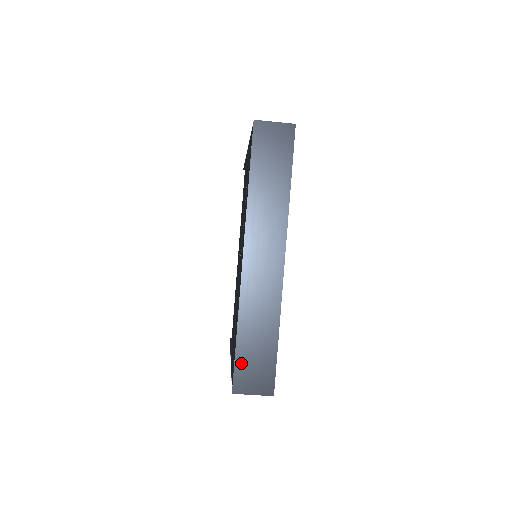
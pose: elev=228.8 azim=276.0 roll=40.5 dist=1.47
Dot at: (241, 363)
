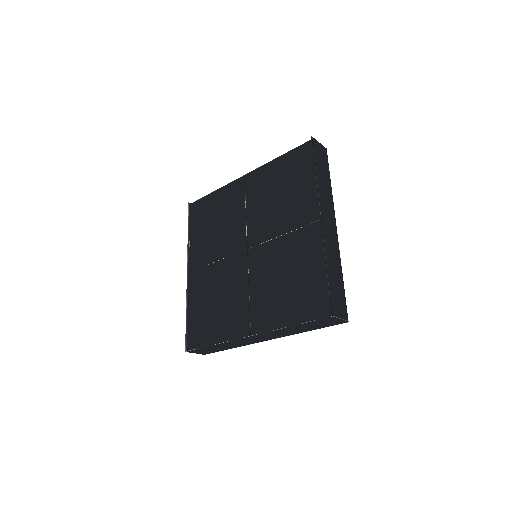
Dot at: (201, 349)
